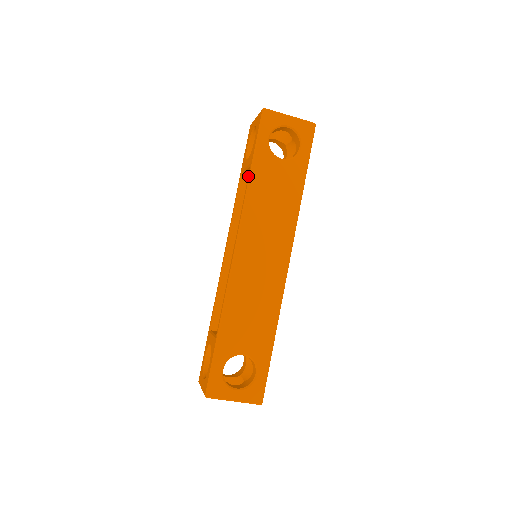
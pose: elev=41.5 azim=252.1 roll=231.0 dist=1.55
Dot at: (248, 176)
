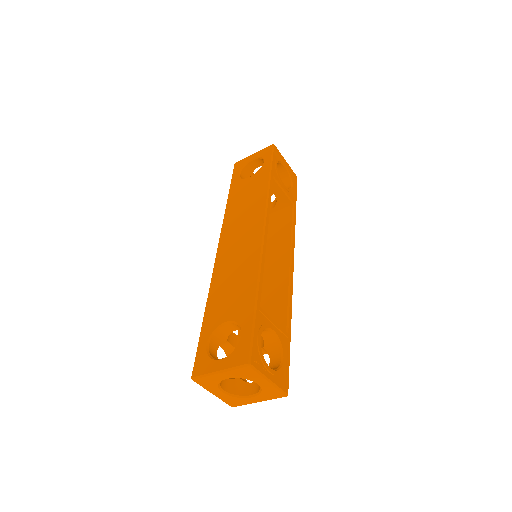
Dot at: occluded
